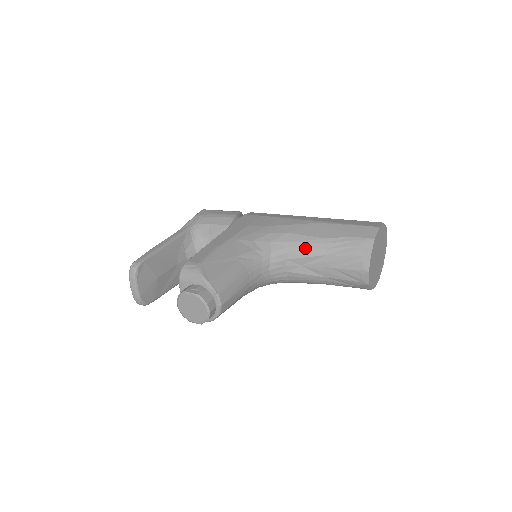
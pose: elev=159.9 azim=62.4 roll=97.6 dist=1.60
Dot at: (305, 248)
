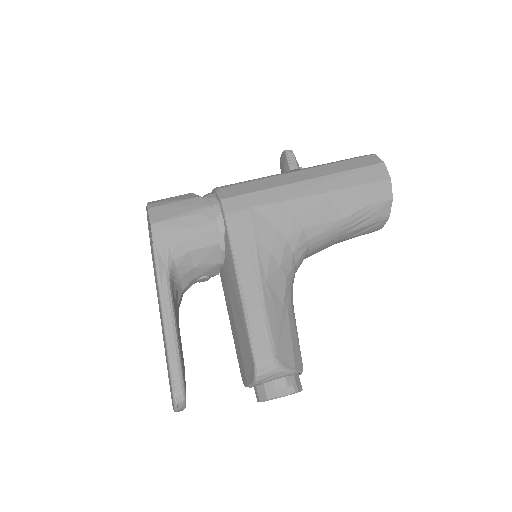
Dot at: (327, 238)
